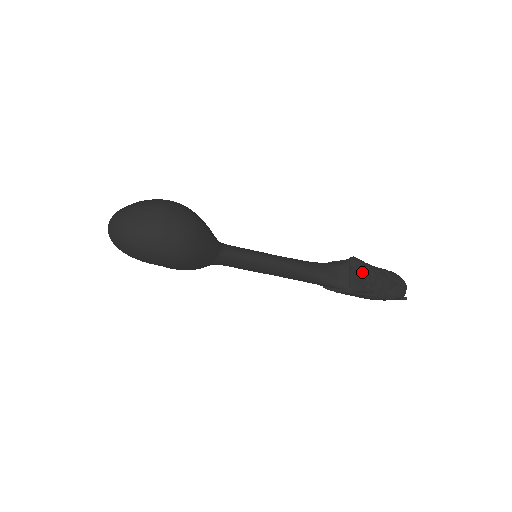
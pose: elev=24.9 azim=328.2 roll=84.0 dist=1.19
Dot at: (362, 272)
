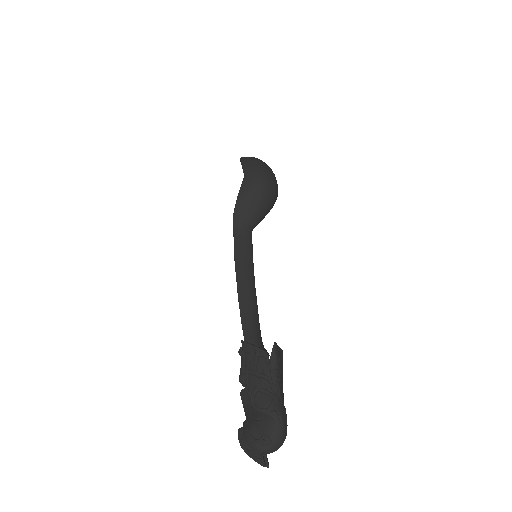
Dot at: (281, 363)
